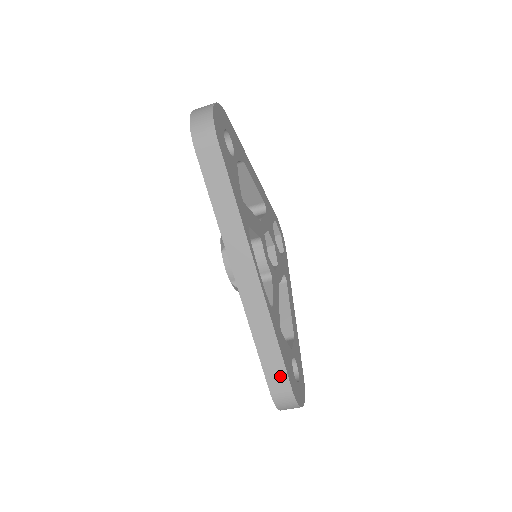
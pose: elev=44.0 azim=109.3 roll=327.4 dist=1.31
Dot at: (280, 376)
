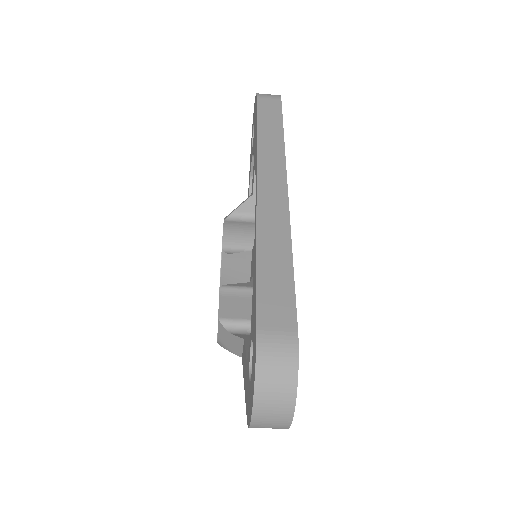
Dot at: (283, 304)
